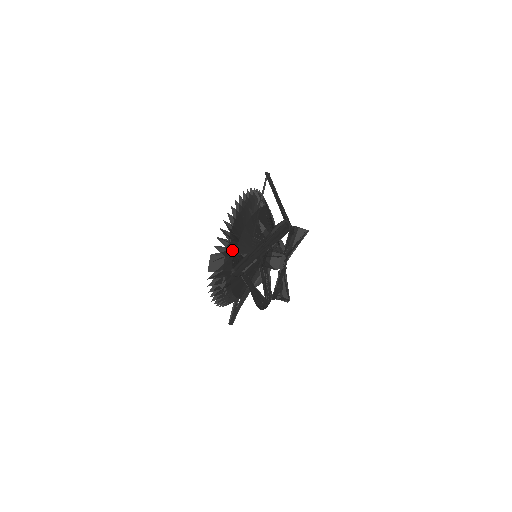
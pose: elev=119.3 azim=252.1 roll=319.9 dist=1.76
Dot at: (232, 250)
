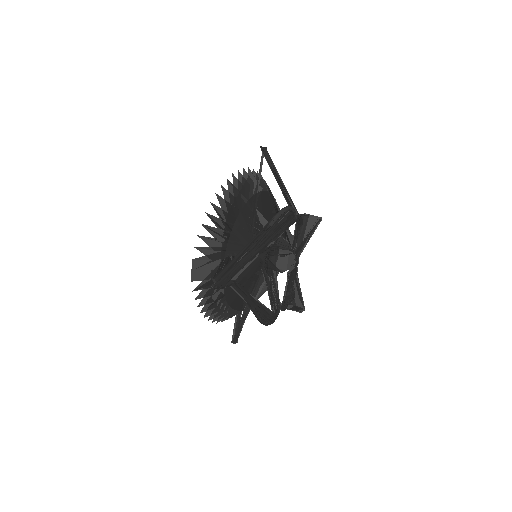
Dot at: (221, 251)
